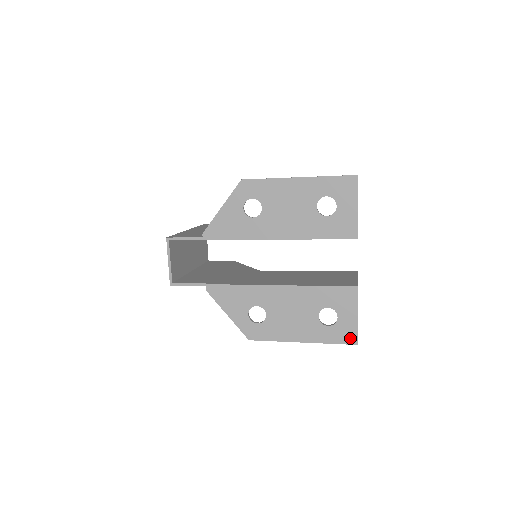
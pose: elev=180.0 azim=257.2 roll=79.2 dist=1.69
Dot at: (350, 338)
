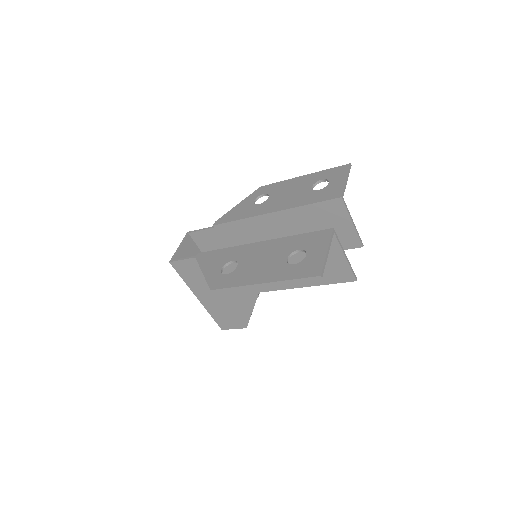
Dot at: (314, 271)
